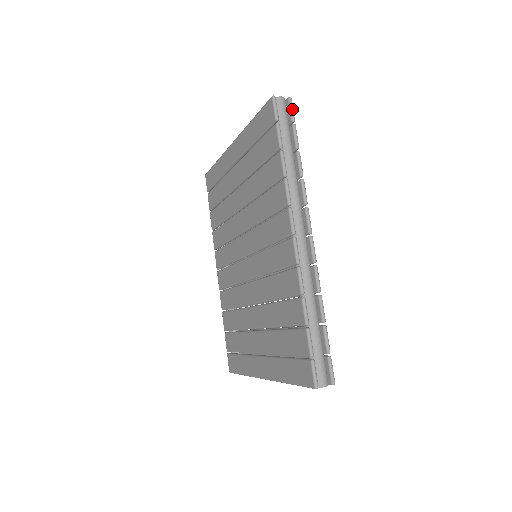
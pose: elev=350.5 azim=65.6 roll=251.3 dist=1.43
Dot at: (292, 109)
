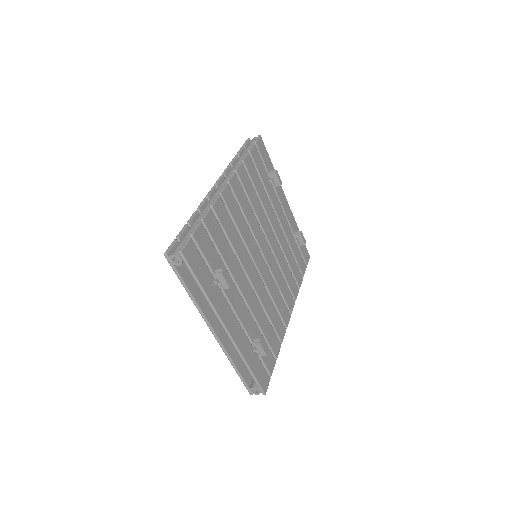
Dot at: (256, 138)
